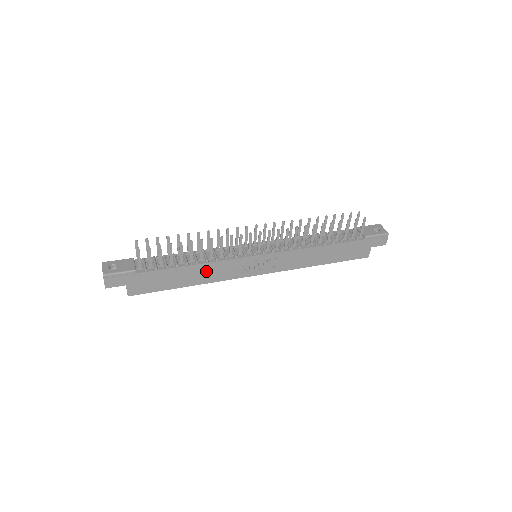
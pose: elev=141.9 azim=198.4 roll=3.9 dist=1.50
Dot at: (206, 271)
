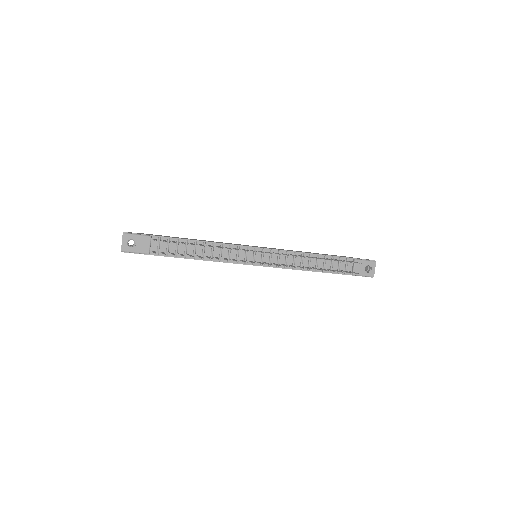
Dot at: occluded
